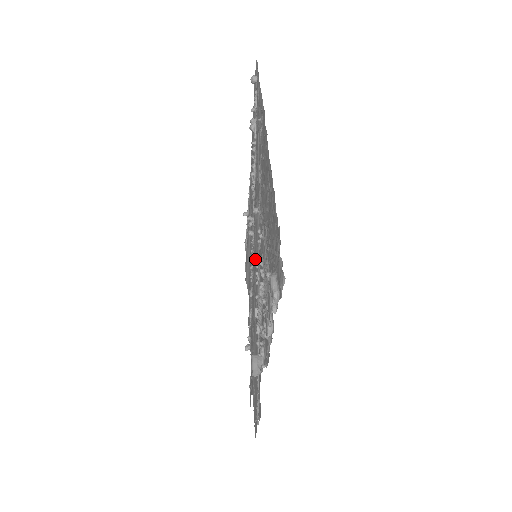
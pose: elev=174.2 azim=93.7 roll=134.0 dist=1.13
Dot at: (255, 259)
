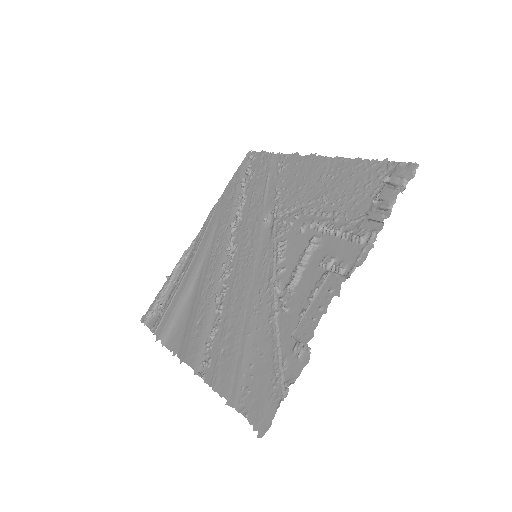
Dot at: (251, 261)
